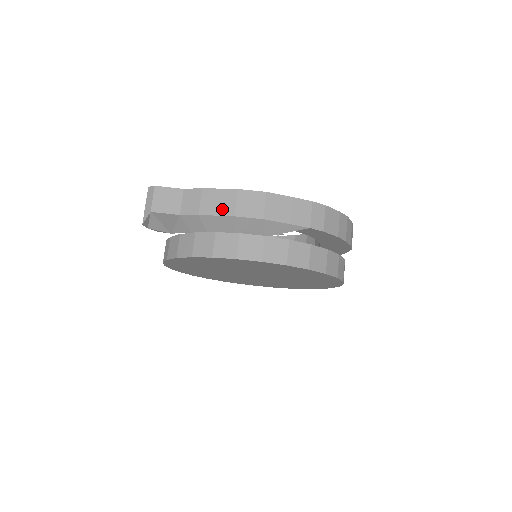
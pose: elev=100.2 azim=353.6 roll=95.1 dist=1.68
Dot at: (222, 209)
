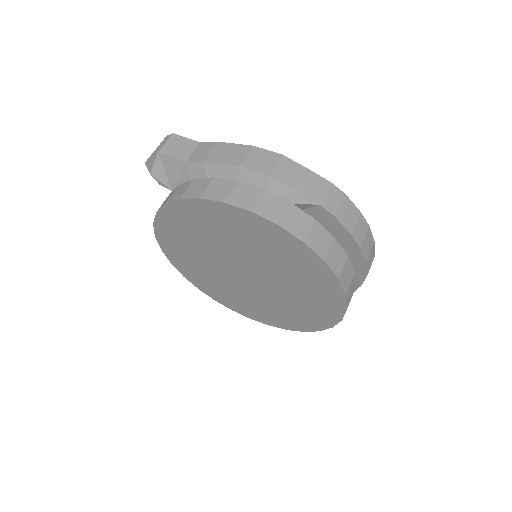
Dot at: (230, 159)
